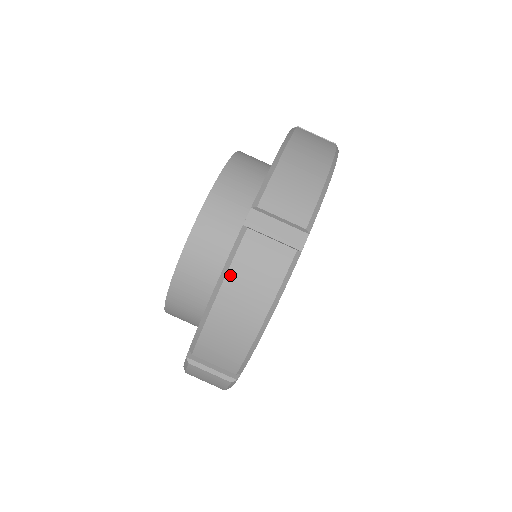
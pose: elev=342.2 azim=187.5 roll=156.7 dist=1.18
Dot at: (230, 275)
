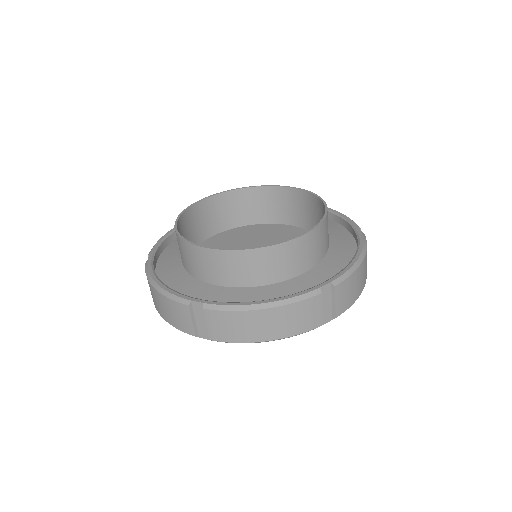
Dot at: (165, 298)
